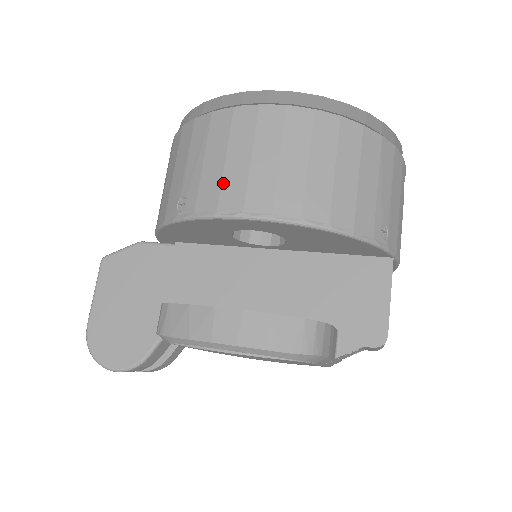
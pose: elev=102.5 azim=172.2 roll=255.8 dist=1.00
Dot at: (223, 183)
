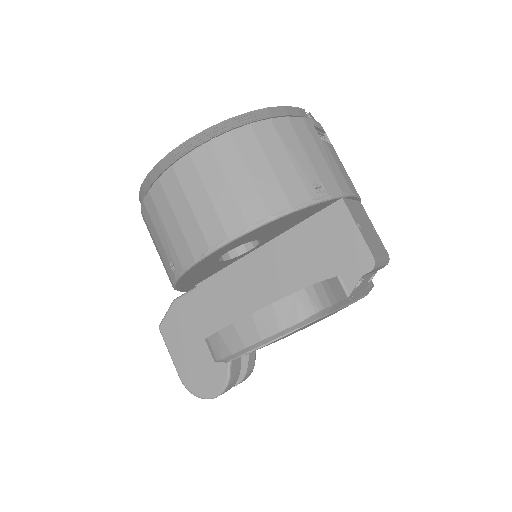
Dot at: (185, 236)
